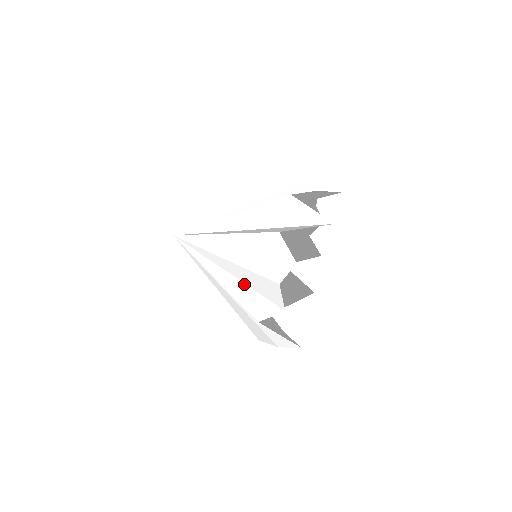
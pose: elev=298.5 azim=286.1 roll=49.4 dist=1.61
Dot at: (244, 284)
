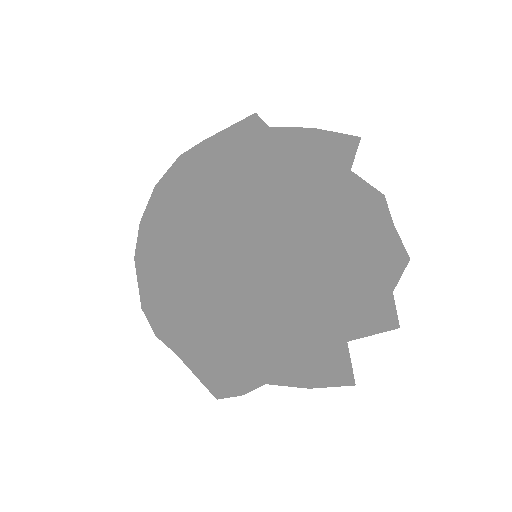
Dot at: (176, 235)
